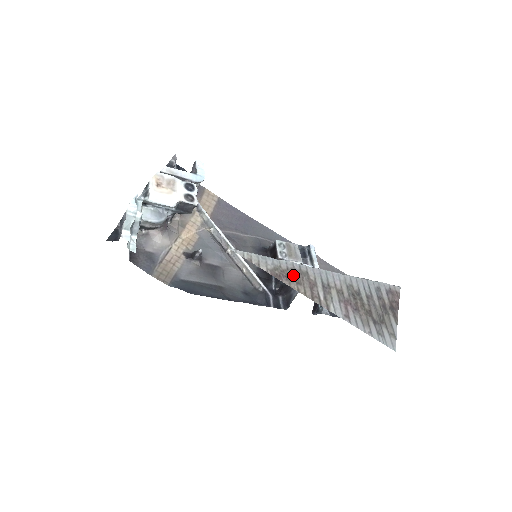
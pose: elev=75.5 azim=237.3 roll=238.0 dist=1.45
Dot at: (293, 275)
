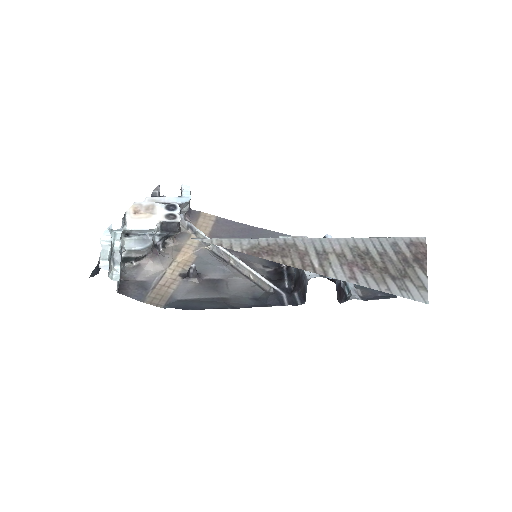
Dot at: (276, 250)
